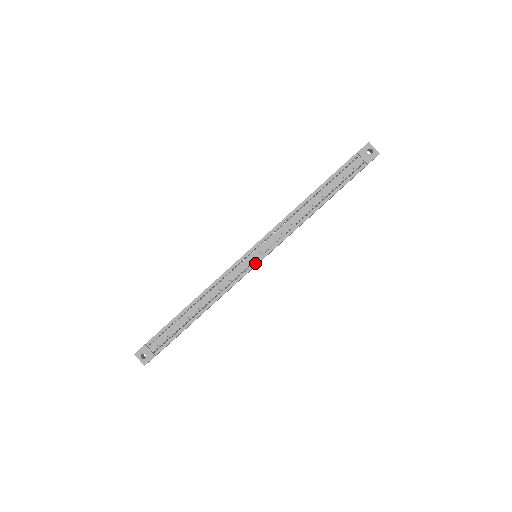
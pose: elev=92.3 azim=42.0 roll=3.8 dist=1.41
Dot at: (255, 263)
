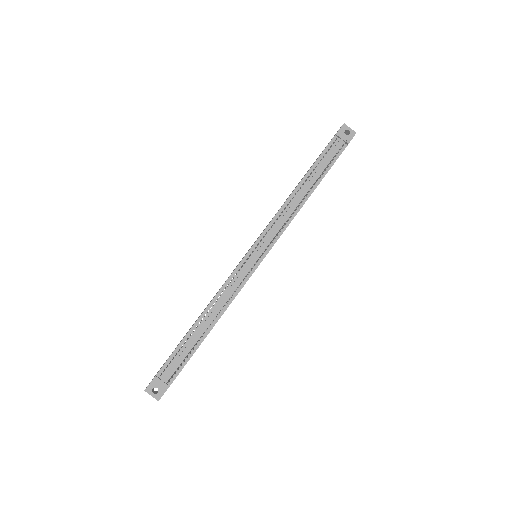
Dot at: (258, 262)
